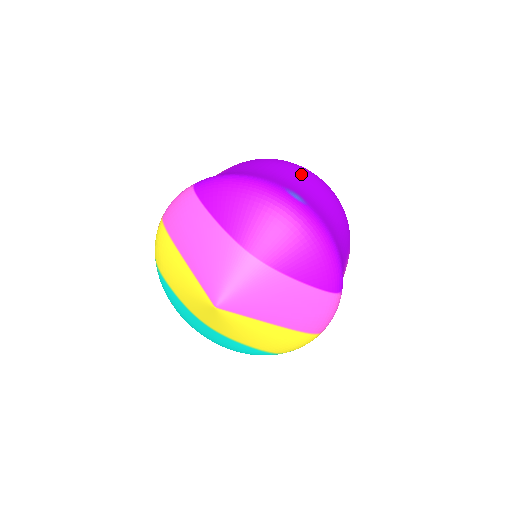
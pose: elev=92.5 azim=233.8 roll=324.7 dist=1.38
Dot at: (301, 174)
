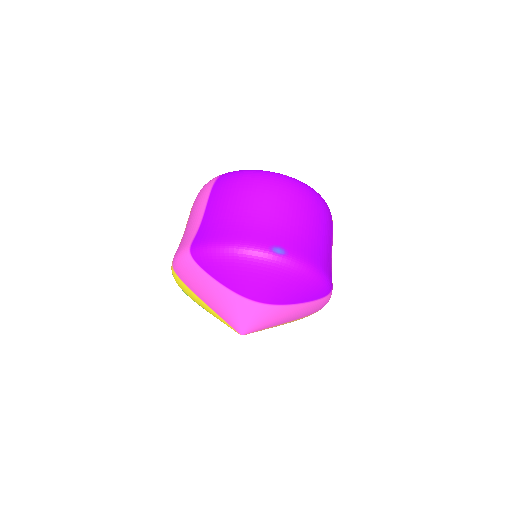
Dot at: (275, 198)
